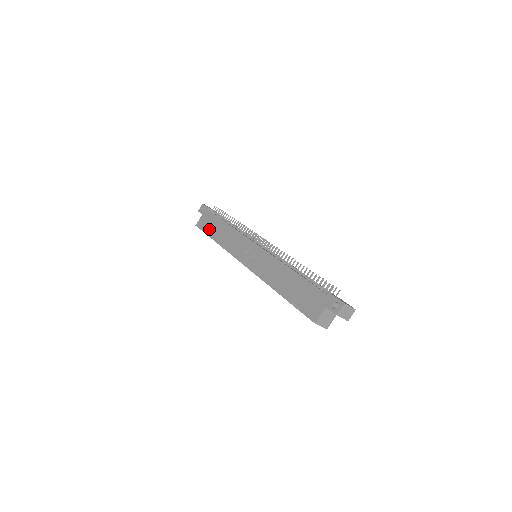
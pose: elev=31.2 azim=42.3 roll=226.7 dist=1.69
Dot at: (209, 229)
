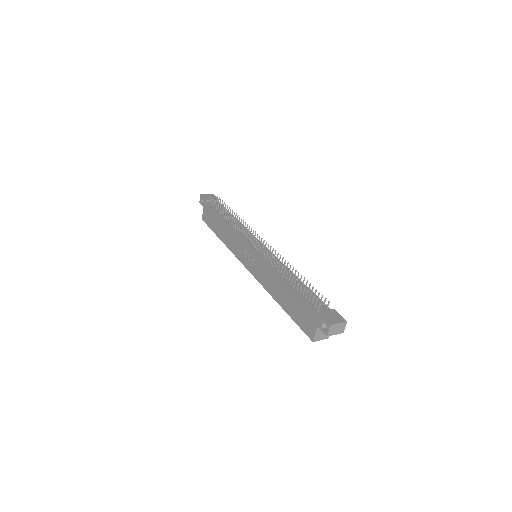
Dot at: (212, 225)
